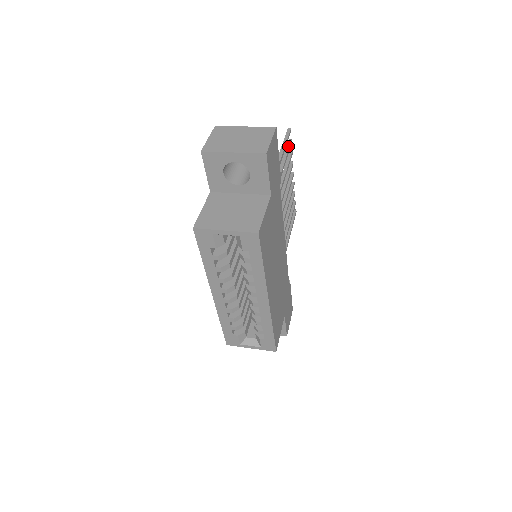
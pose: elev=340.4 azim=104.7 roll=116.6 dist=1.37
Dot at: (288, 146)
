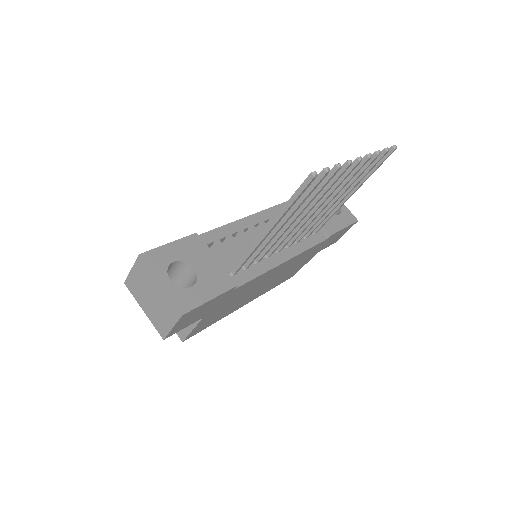
Dot at: (313, 185)
